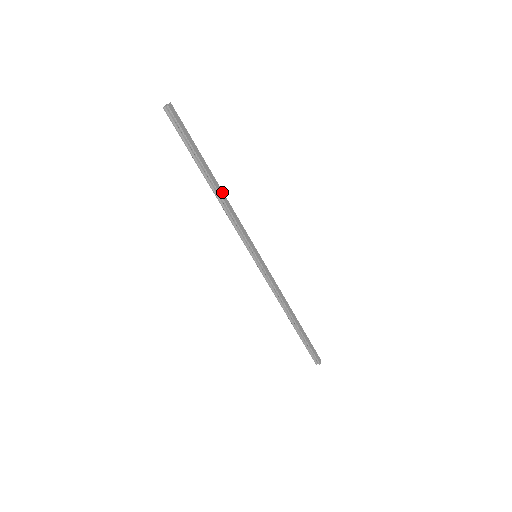
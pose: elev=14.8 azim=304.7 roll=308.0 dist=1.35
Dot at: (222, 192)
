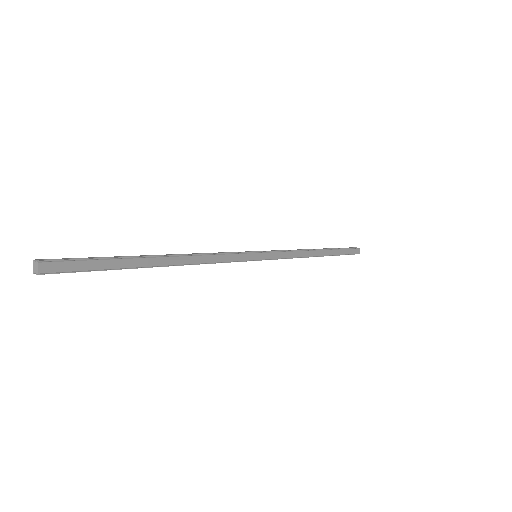
Dot at: (182, 258)
